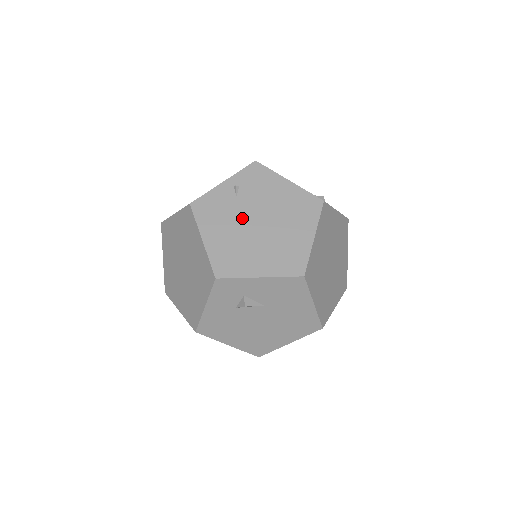
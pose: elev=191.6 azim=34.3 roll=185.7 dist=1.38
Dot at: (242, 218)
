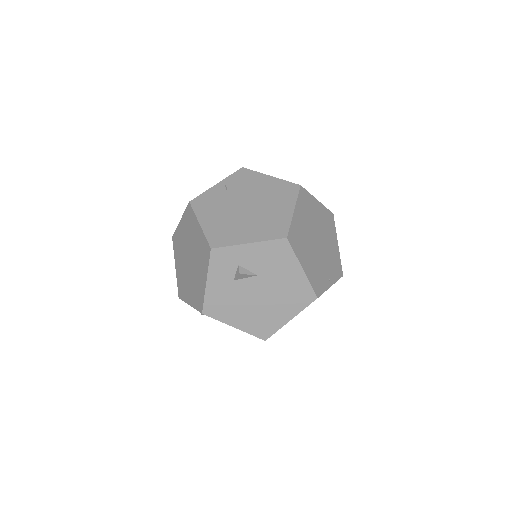
Dot at: (232, 205)
